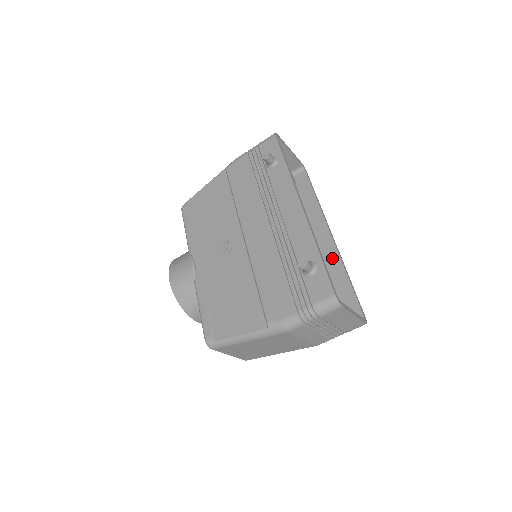
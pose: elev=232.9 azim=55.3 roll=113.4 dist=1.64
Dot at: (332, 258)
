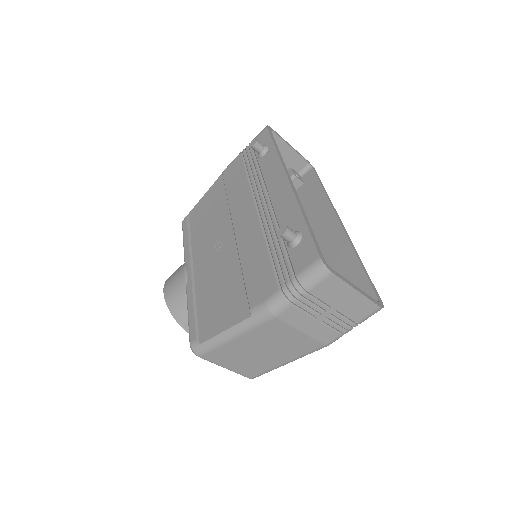
Dot at: (341, 245)
